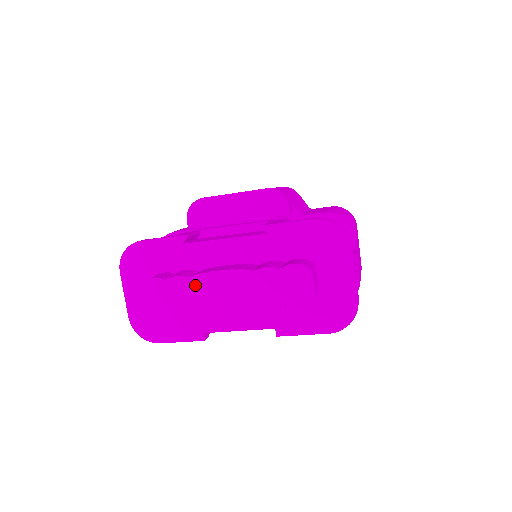
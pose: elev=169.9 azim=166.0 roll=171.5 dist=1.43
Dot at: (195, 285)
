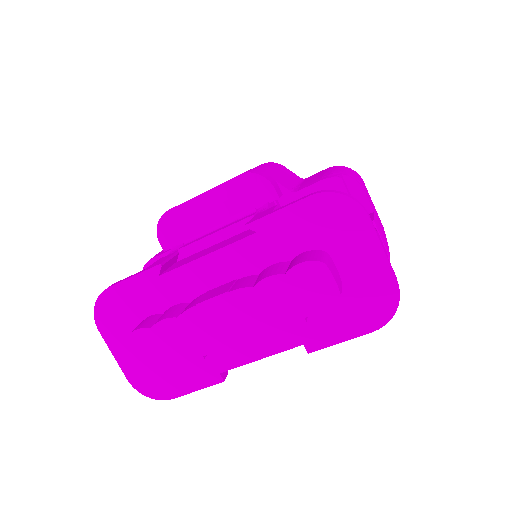
Dot at: (188, 324)
